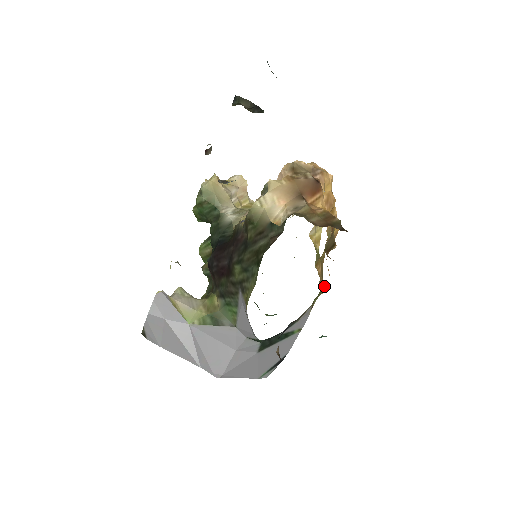
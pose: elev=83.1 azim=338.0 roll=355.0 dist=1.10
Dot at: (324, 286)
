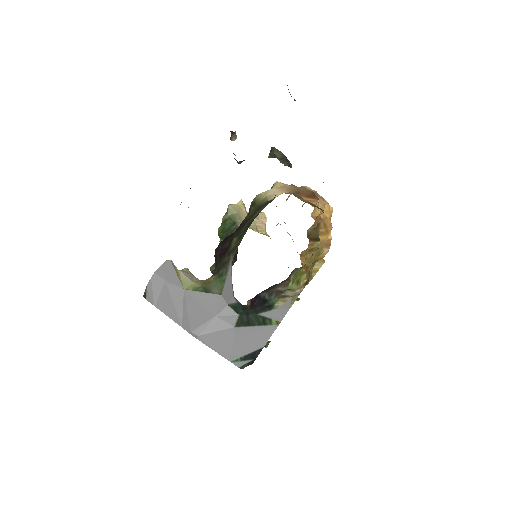
Dot at: (303, 273)
